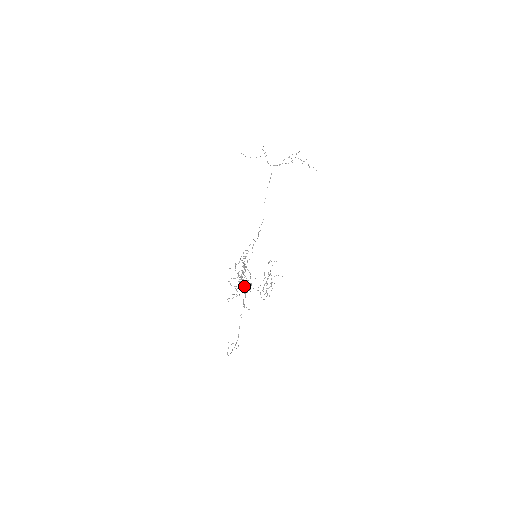
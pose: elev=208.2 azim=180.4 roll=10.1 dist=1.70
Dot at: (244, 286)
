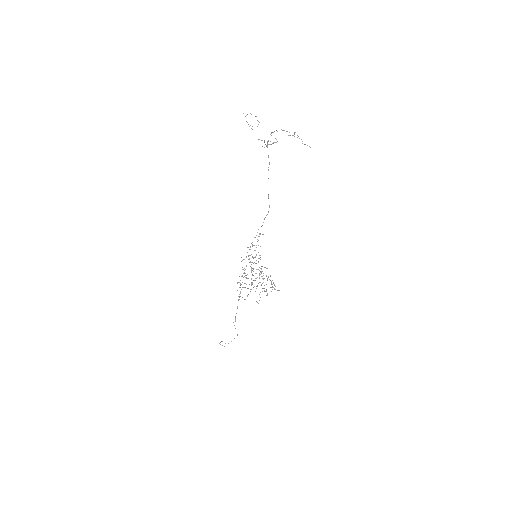
Dot at: occluded
